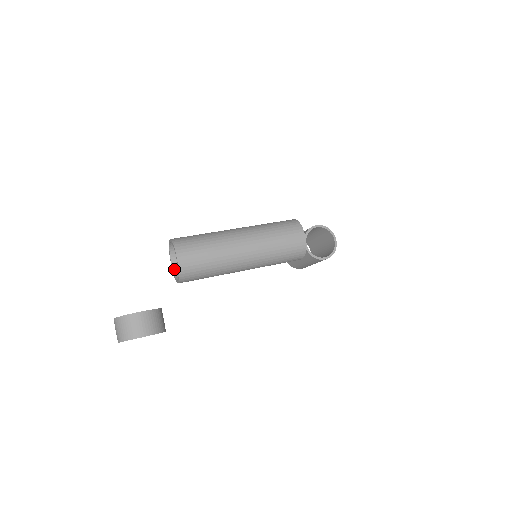
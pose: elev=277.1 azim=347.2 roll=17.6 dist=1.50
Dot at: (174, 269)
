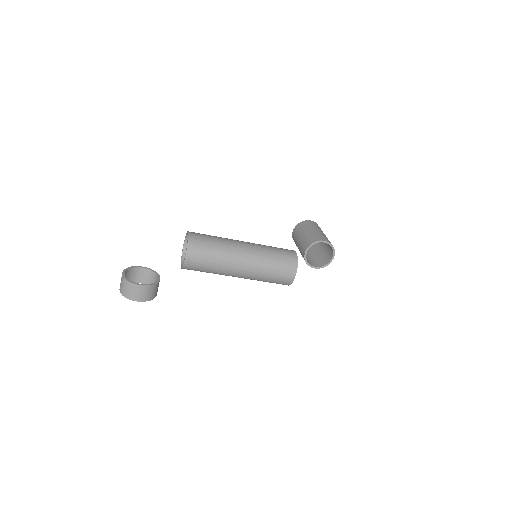
Dot at: (184, 247)
